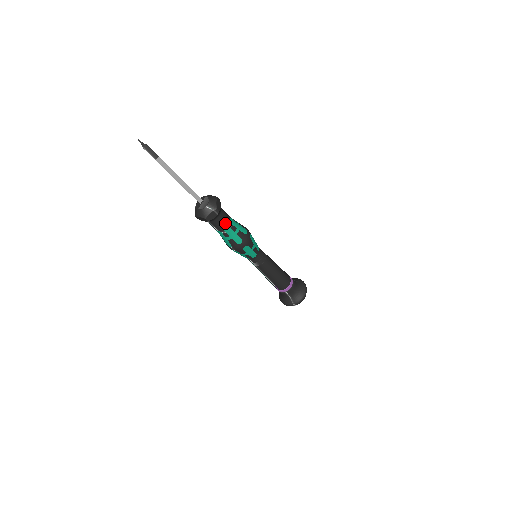
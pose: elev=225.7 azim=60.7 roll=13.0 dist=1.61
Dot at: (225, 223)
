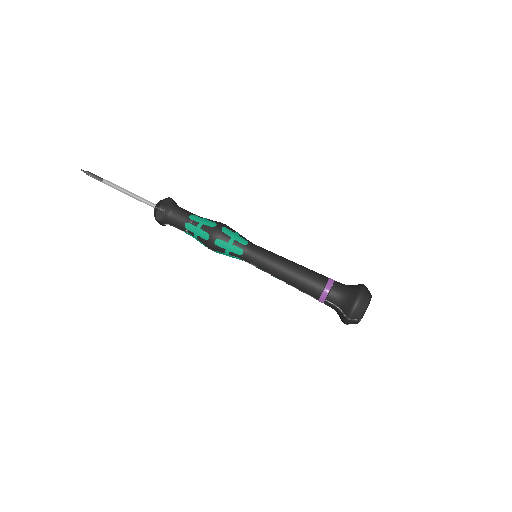
Dot at: (182, 220)
